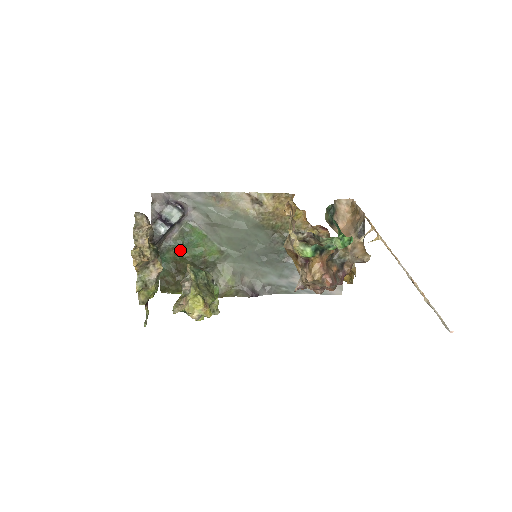
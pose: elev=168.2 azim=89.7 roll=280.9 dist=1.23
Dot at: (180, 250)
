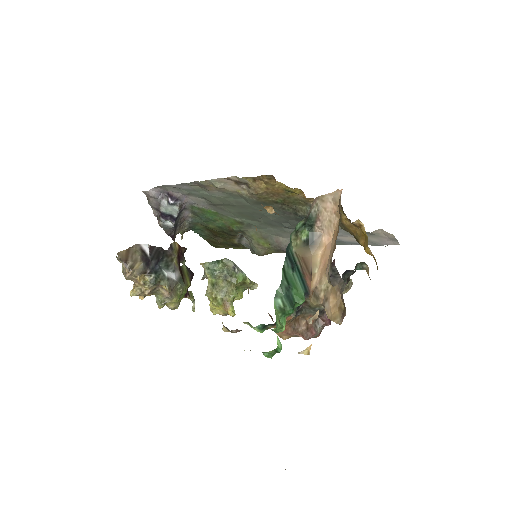
Dot at: (204, 224)
